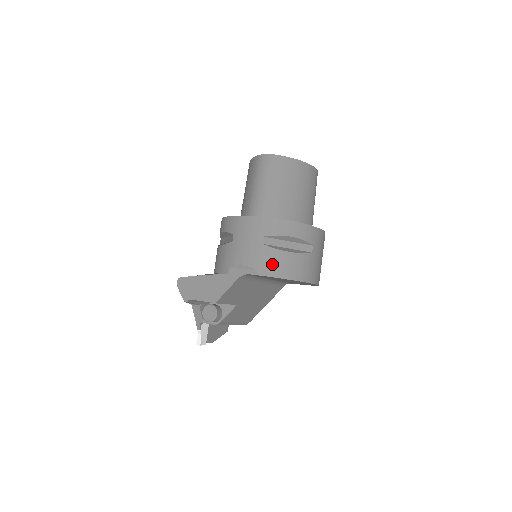
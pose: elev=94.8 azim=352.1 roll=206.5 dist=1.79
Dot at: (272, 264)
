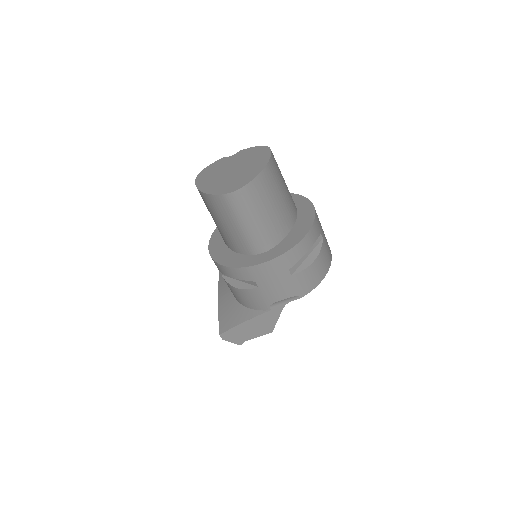
Dot at: (308, 282)
